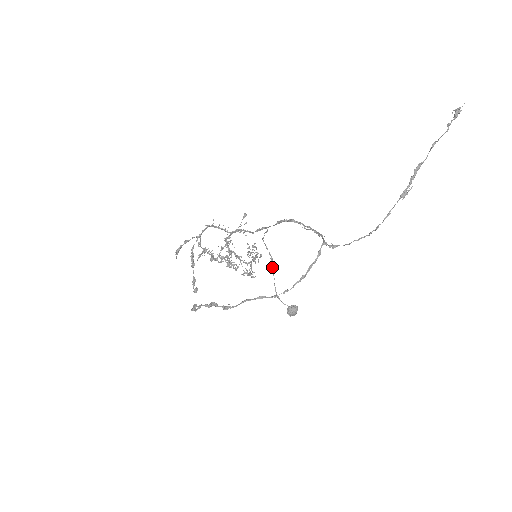
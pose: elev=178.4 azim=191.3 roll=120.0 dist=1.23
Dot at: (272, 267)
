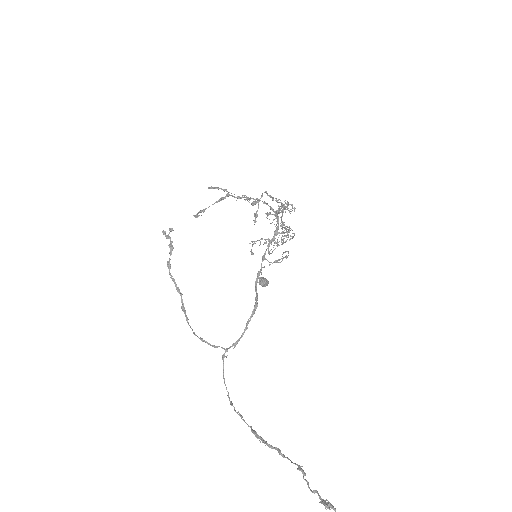
Dot at: (279, 260)
